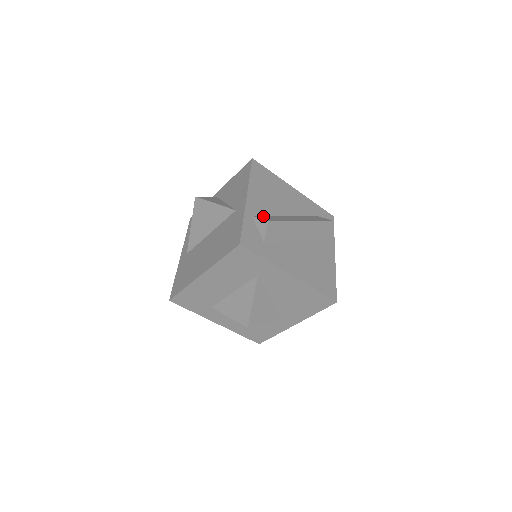
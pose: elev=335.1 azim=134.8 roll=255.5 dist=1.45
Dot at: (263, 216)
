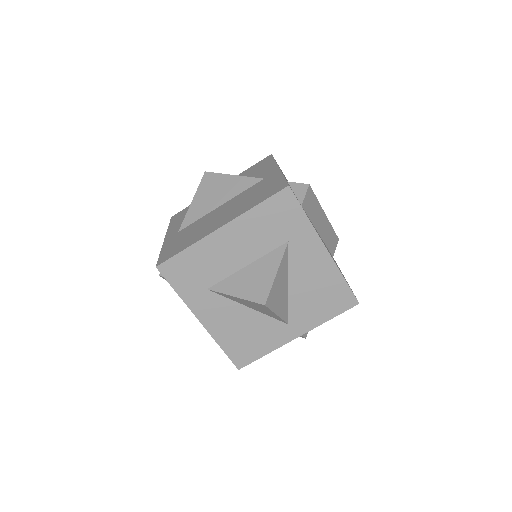
Dot at: occluded
